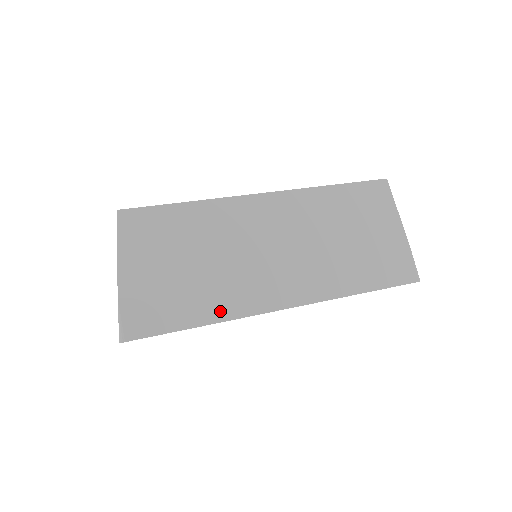
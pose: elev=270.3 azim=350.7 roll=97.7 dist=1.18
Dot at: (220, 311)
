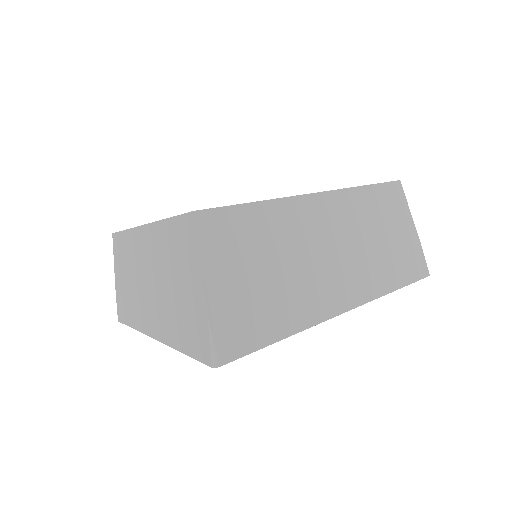
Dot at: (299, 320)
